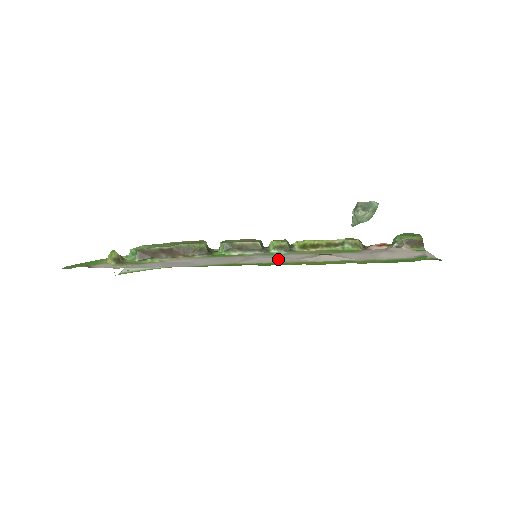
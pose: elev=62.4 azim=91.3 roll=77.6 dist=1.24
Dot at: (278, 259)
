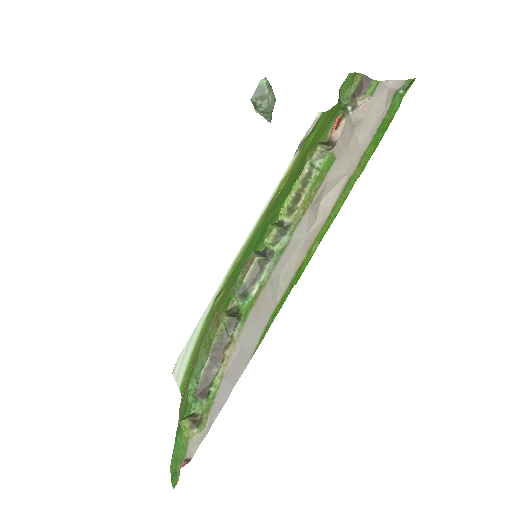
Dot at: (295, 255)
